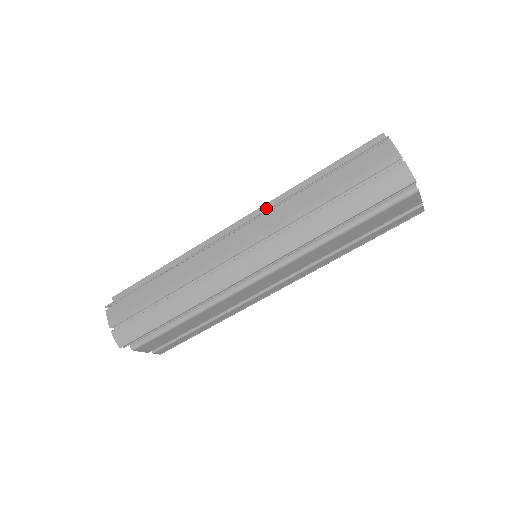
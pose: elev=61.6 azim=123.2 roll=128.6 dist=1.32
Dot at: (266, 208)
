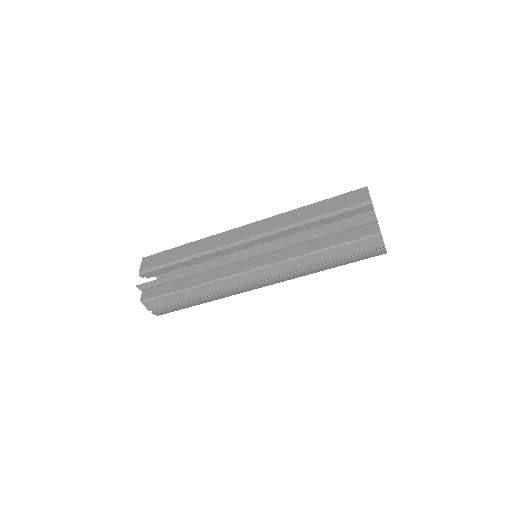
Dot at: (274, 248)
